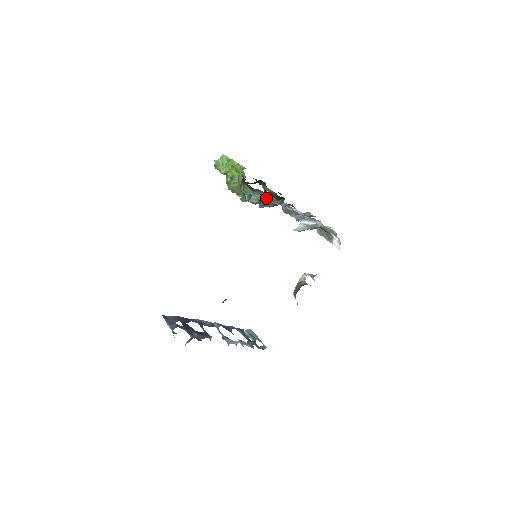
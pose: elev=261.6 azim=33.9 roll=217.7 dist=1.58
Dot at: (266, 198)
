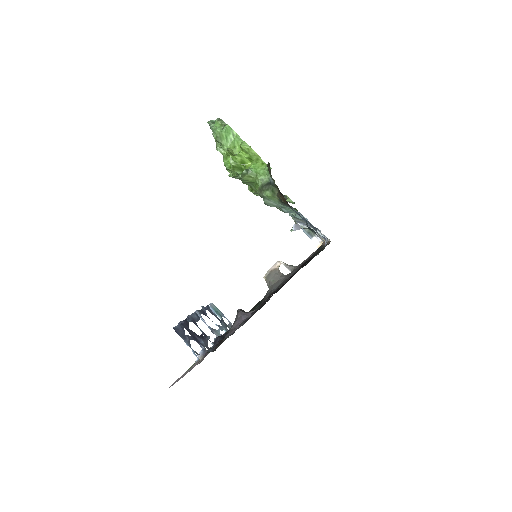
Dot at: occluded
